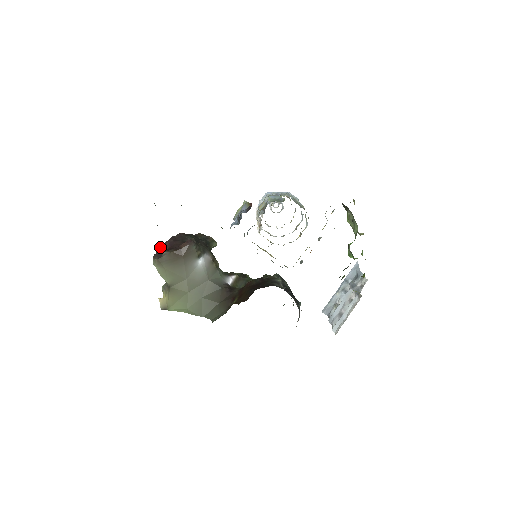
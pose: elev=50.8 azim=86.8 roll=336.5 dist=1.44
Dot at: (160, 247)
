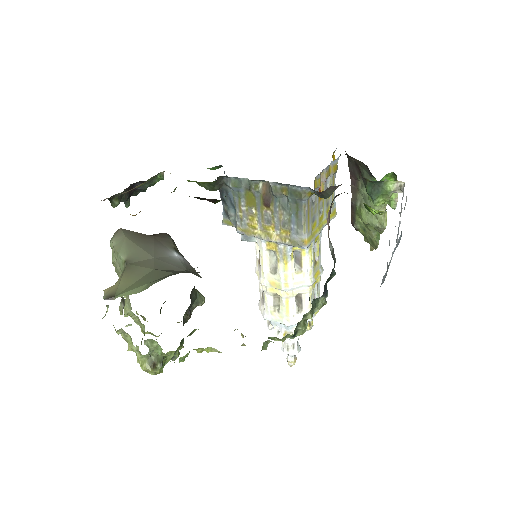
Dot at: occluded
